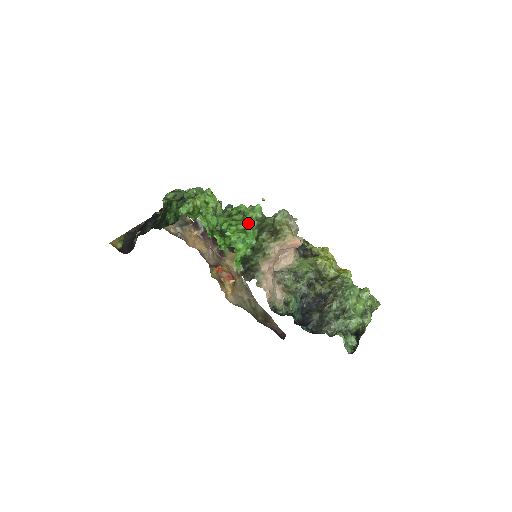
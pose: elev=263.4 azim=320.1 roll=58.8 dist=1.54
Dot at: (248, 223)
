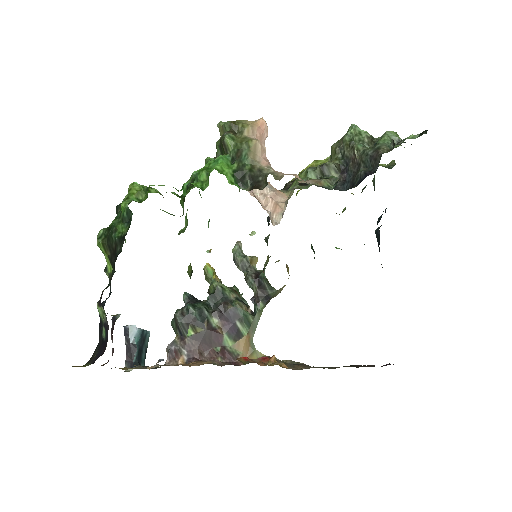
Dot at: occluded
